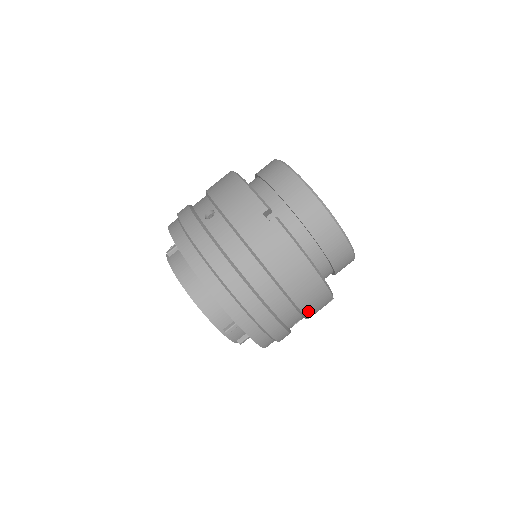
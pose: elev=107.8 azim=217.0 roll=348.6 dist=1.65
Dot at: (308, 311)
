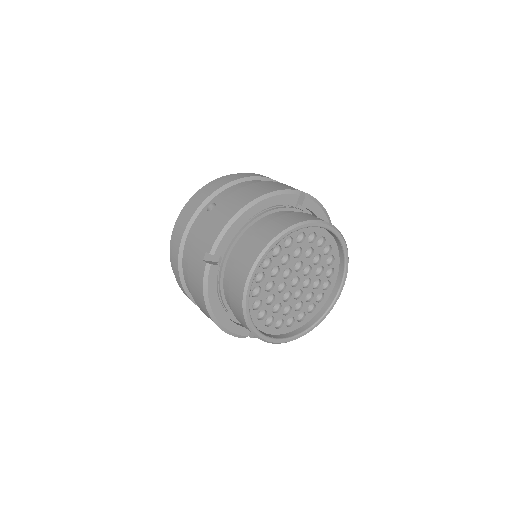
Dot at: occluded
